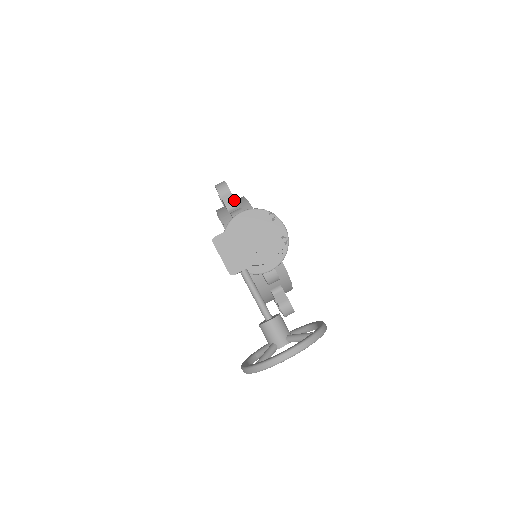
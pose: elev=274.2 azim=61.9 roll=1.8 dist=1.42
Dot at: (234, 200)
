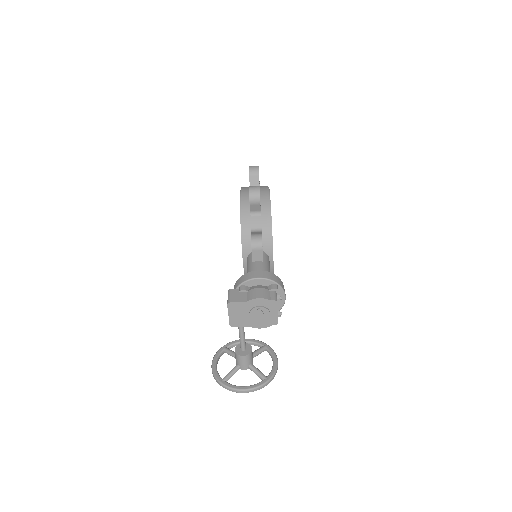
Dot at: (260, 209)
